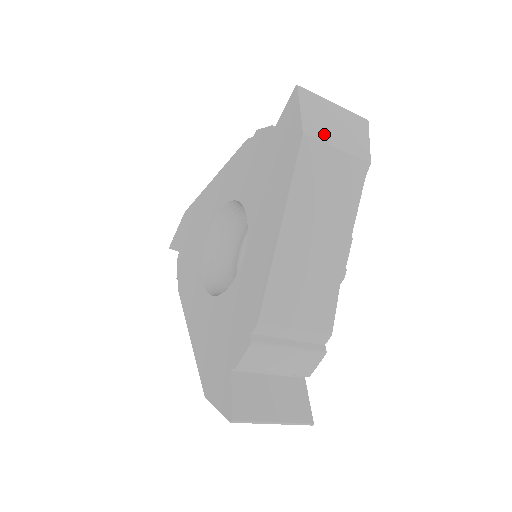
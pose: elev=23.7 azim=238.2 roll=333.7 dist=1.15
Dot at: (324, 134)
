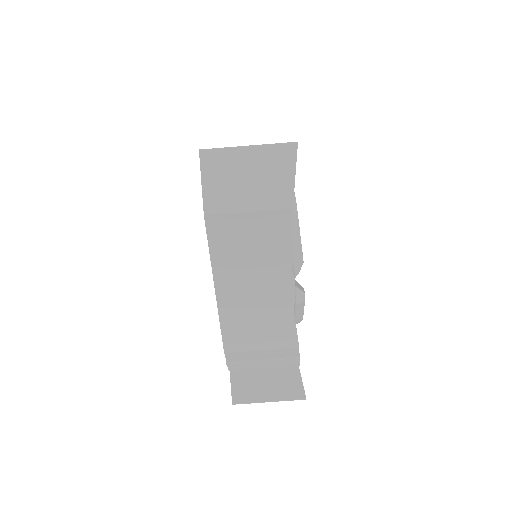
Dot at: occluded
